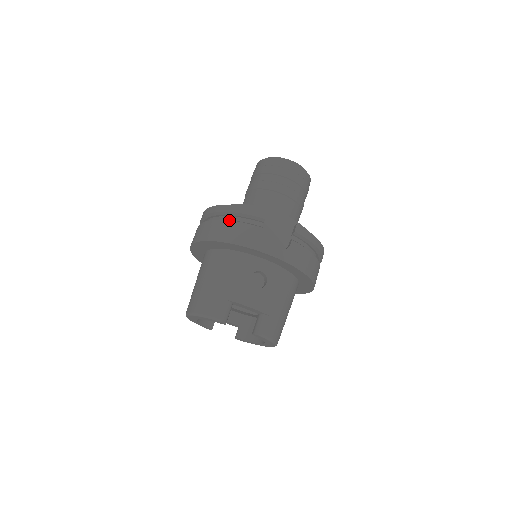
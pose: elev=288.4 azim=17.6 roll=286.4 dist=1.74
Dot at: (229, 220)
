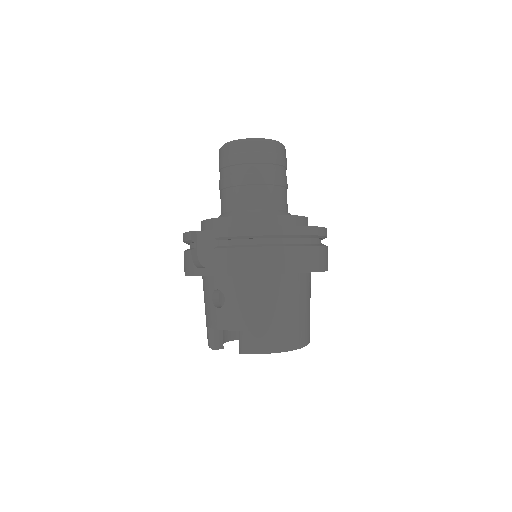
Dot at: occluded
